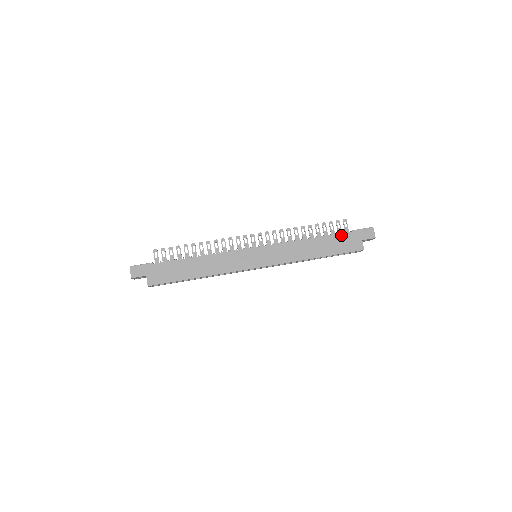
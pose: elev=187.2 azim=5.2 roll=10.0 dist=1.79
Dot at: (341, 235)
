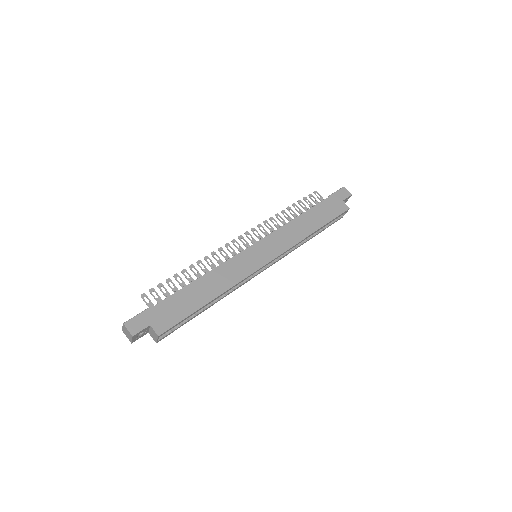
Dot at: (323, 203)
